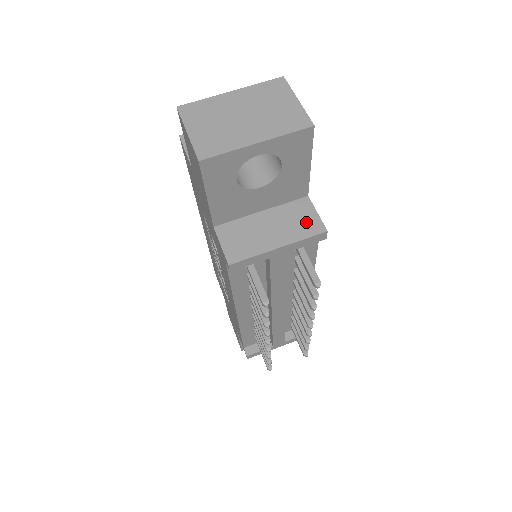
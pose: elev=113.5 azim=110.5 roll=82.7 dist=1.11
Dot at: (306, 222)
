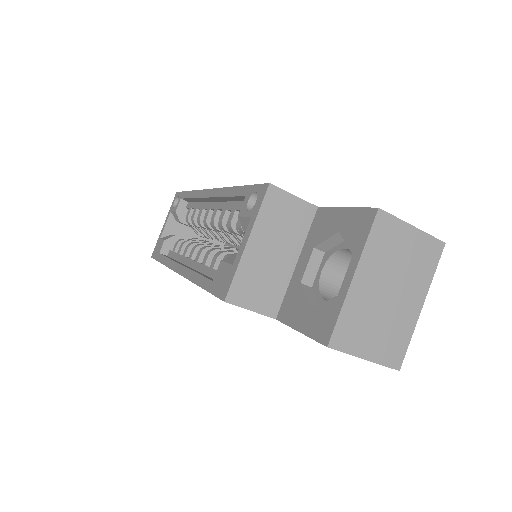
Dot at: occluded
